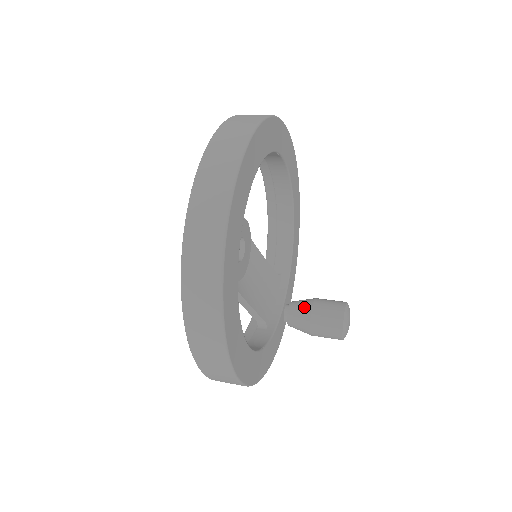
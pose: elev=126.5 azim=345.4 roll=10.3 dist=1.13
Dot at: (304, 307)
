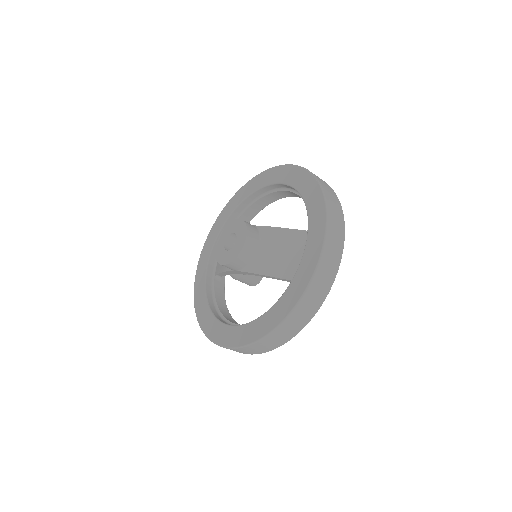
Dot at: occluded
